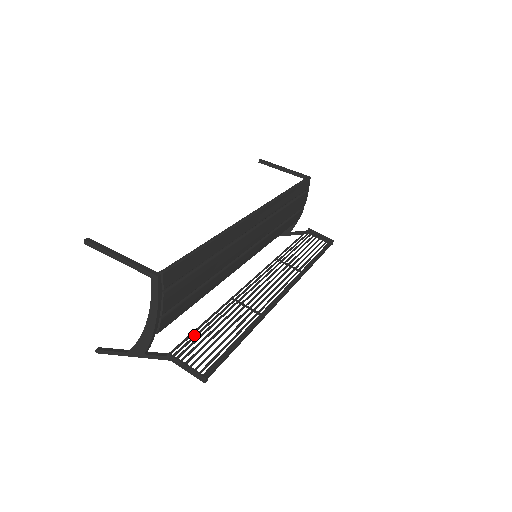
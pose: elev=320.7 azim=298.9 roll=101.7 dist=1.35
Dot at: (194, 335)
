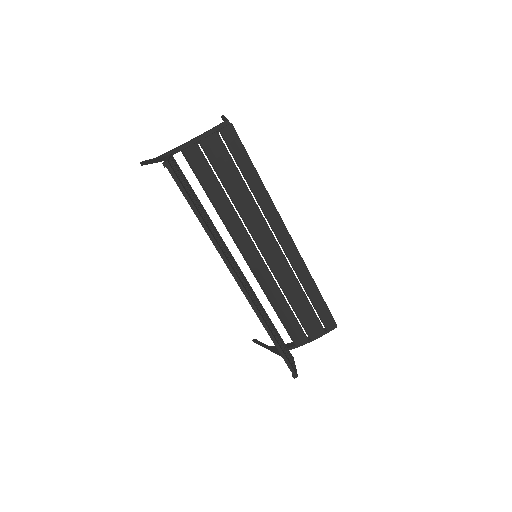
Dot at: (187, 180)
